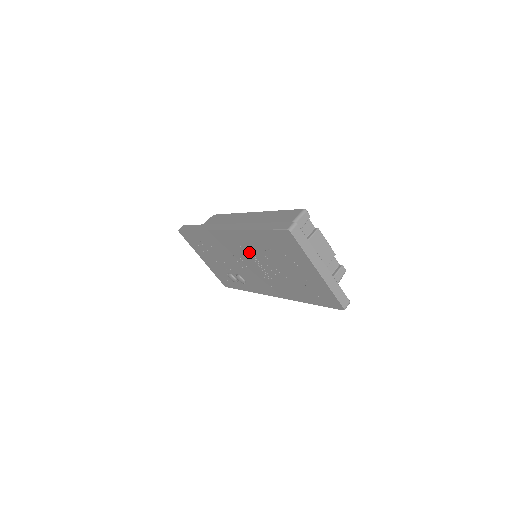
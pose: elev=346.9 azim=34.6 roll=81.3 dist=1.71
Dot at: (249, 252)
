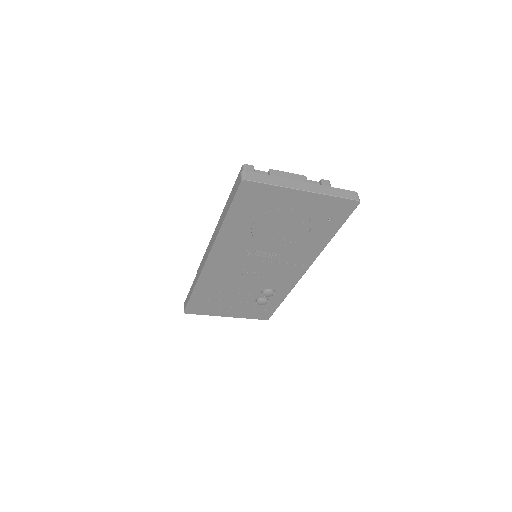
Dot at: (244, 253)
